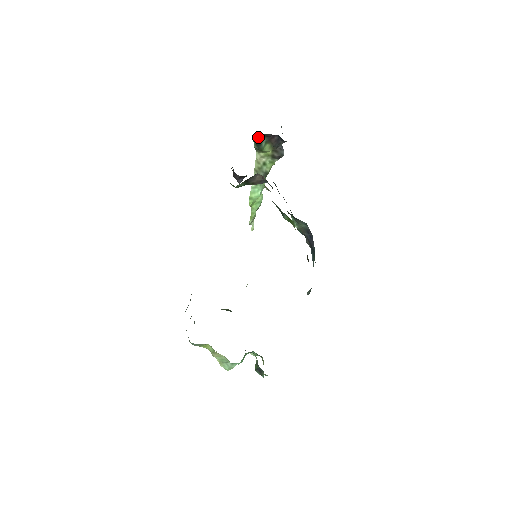
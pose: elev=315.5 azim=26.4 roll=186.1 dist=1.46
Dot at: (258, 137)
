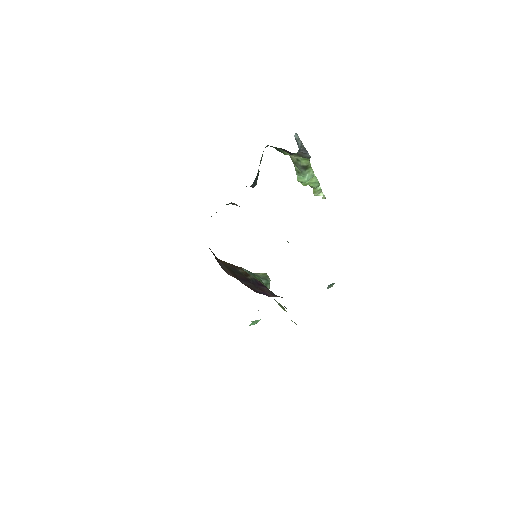
Dot at: (271, 146)
